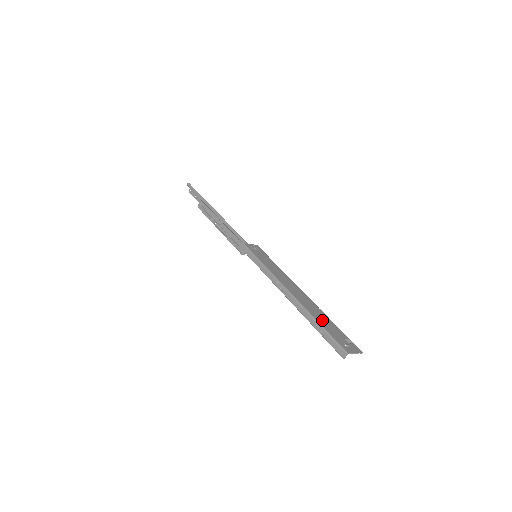
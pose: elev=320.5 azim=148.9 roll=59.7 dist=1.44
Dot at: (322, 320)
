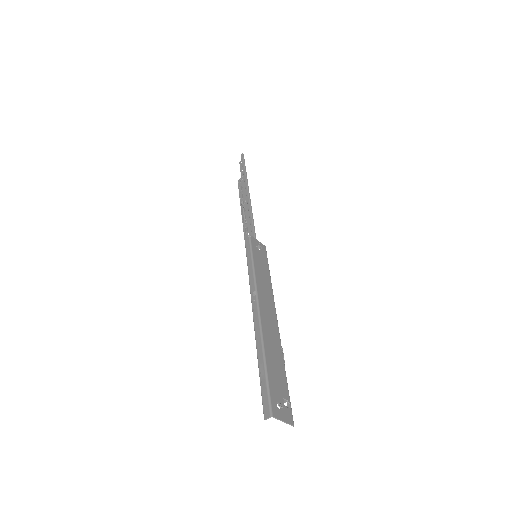
Dot at: (273, 361)
